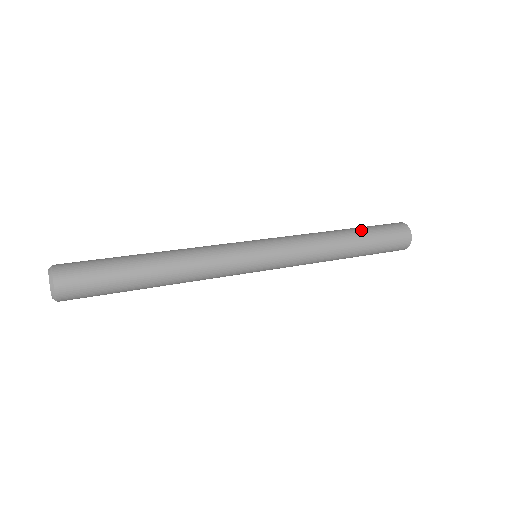
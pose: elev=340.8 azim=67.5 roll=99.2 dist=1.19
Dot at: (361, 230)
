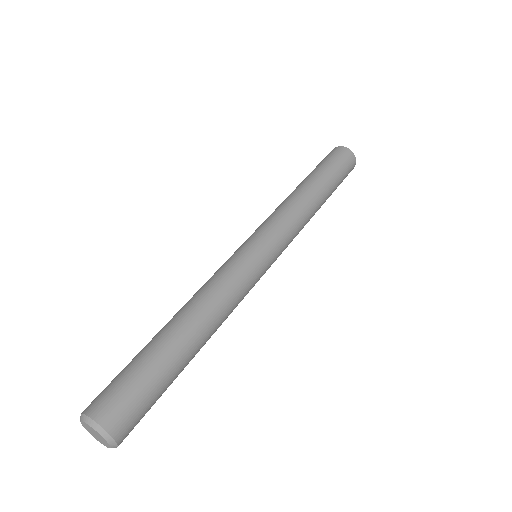
Dot at: (328, 180)
